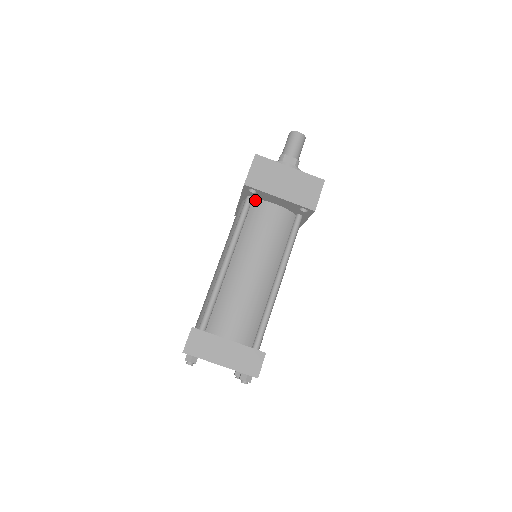
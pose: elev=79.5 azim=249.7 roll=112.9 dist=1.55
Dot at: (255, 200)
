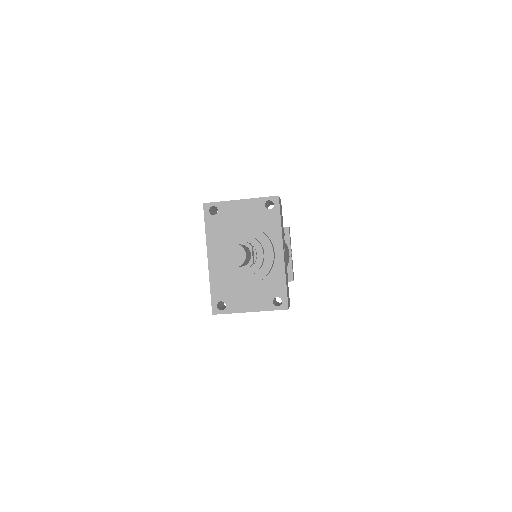
Dot at: occluded
